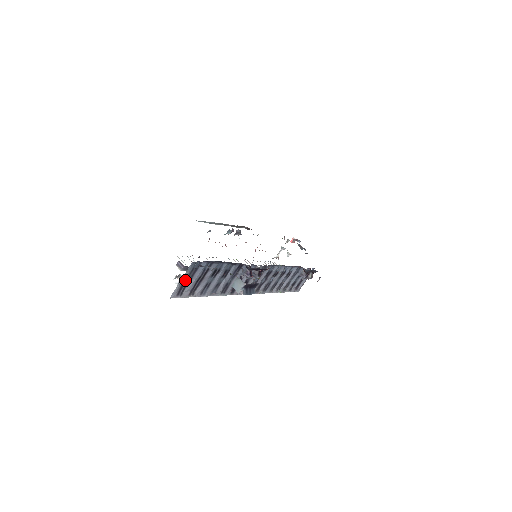
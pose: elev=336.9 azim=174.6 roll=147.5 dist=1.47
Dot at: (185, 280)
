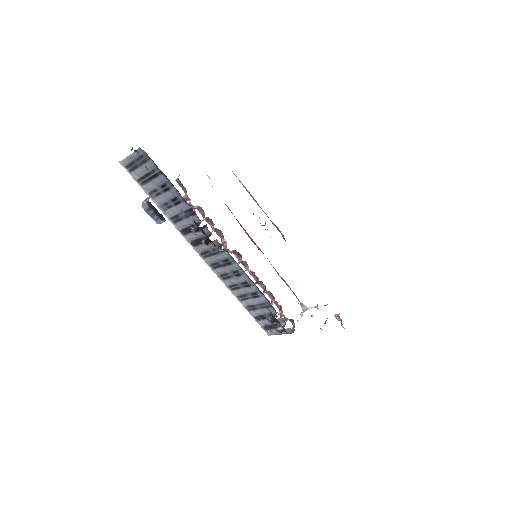
Dot at: (136, 161)
